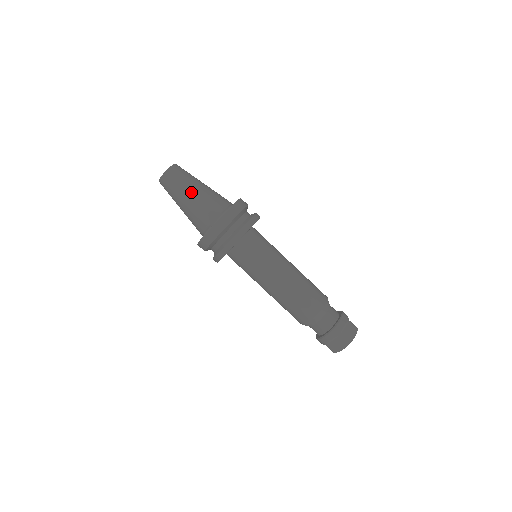
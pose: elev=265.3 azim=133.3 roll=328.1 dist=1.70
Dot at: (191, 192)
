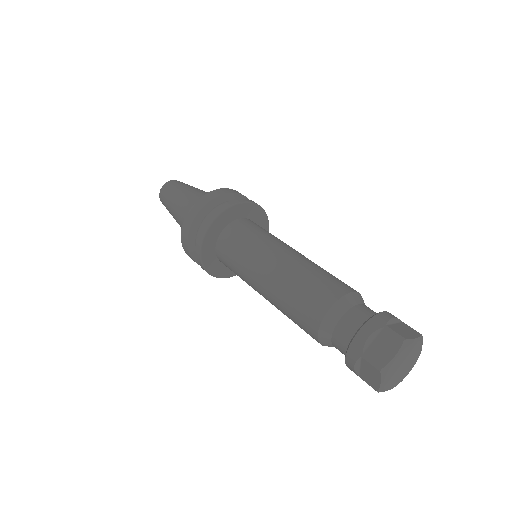
Dot at: occluded
